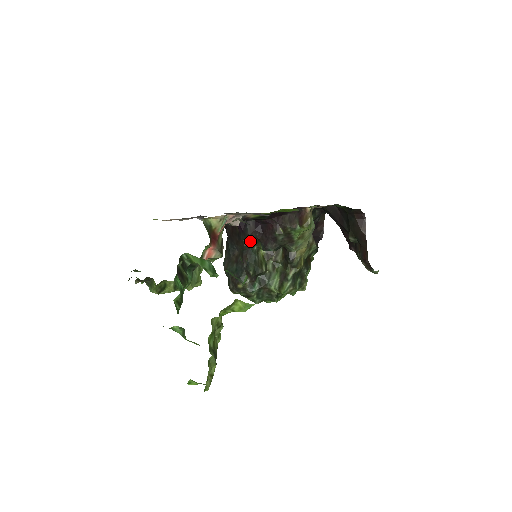
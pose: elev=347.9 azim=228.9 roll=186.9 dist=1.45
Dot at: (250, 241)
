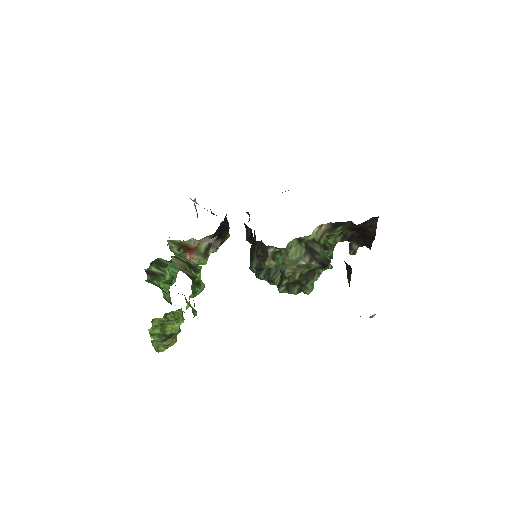
Dot at: (251, 243)
